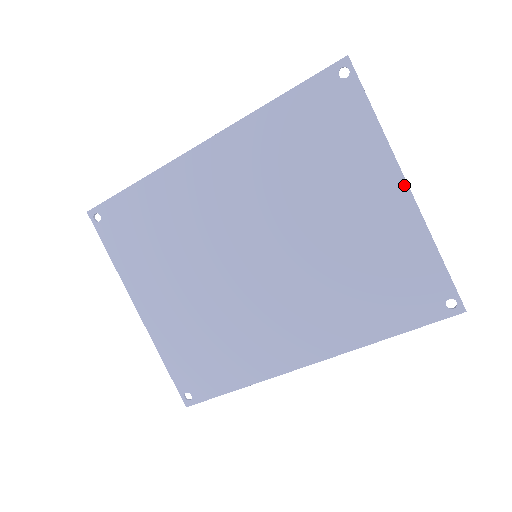
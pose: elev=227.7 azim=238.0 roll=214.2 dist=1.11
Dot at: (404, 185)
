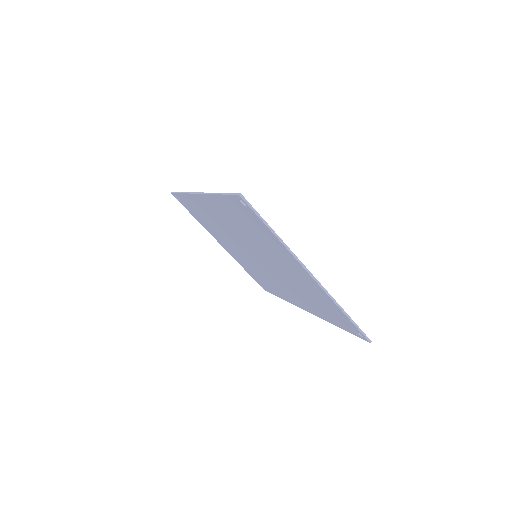
Dot at: (308, 274)
